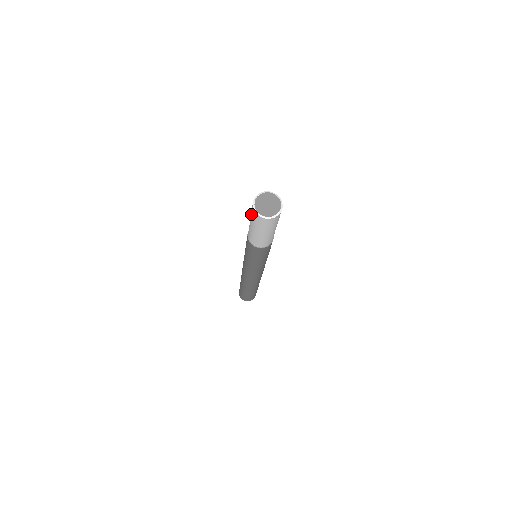
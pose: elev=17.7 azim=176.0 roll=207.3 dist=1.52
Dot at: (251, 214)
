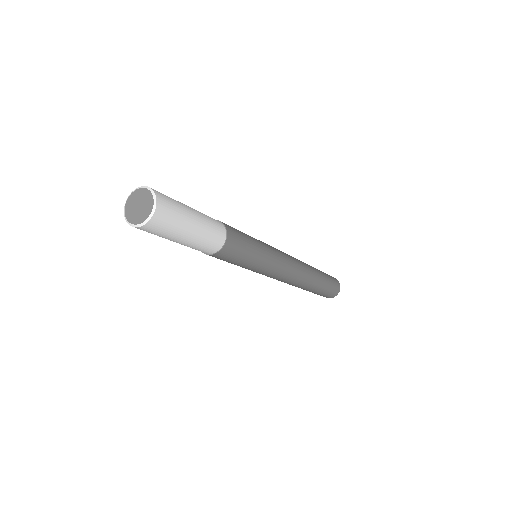
Dot at: occluded
